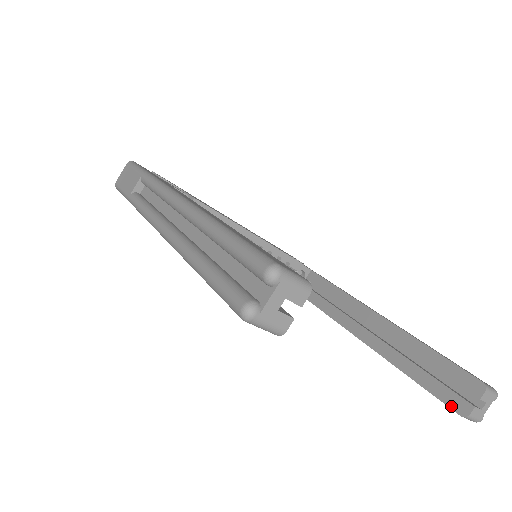
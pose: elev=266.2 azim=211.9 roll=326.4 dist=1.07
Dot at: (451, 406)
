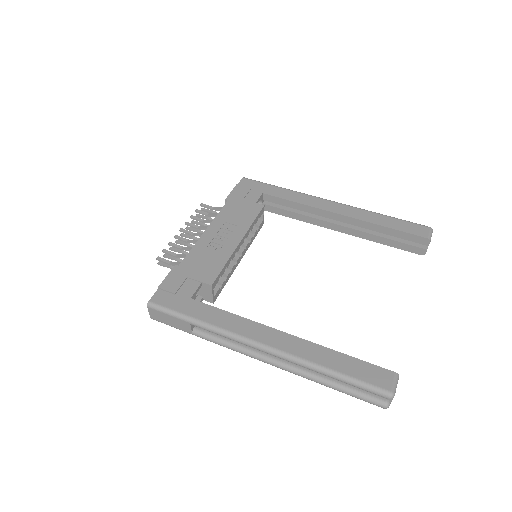
Dot at: (414, 252)
